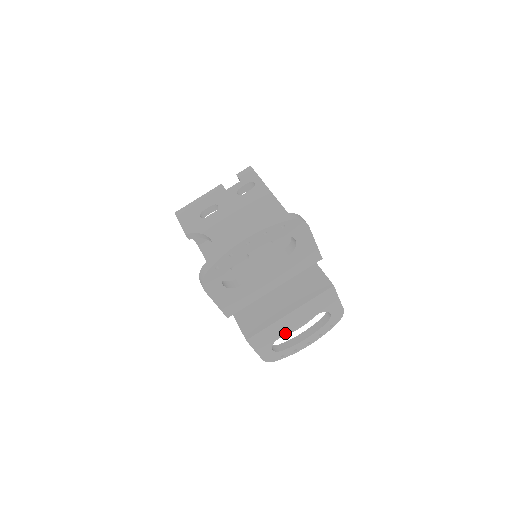
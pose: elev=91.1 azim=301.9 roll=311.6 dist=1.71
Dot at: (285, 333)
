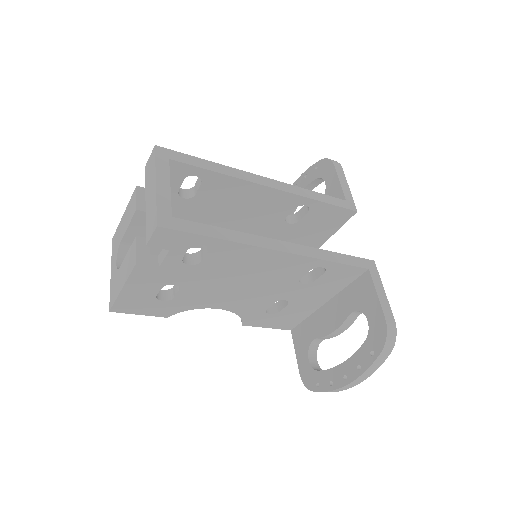
Dot at: occluded
